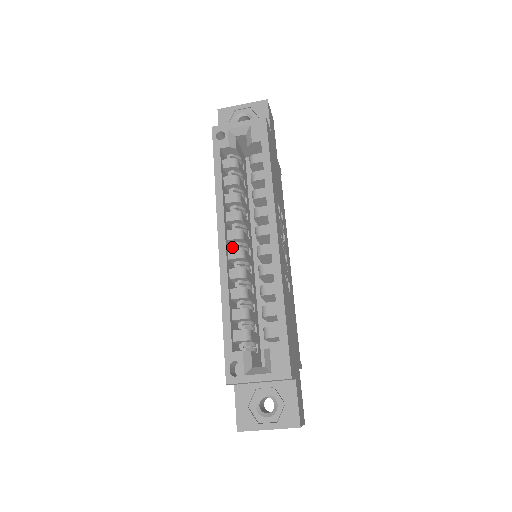
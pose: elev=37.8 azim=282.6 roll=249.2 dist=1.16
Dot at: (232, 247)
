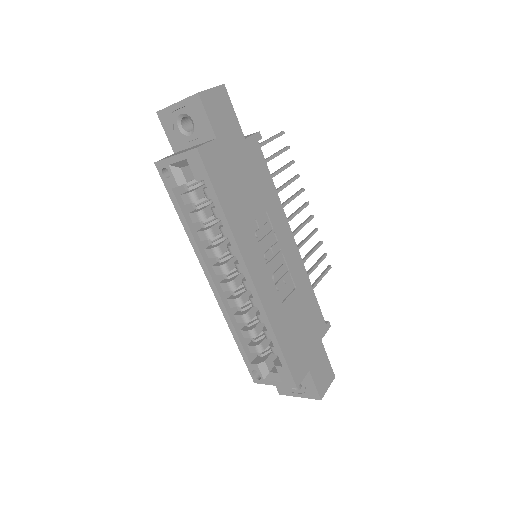
Dot at: occluded
